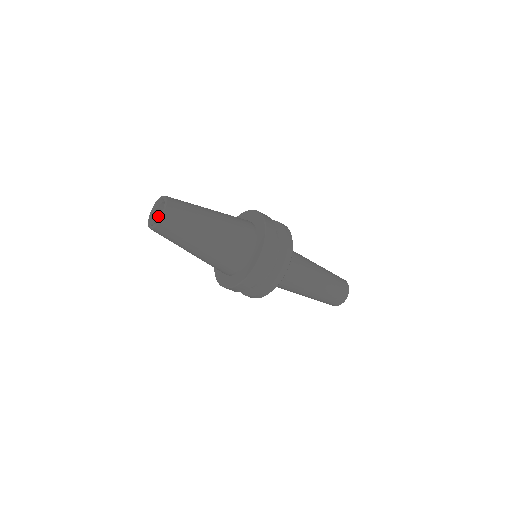
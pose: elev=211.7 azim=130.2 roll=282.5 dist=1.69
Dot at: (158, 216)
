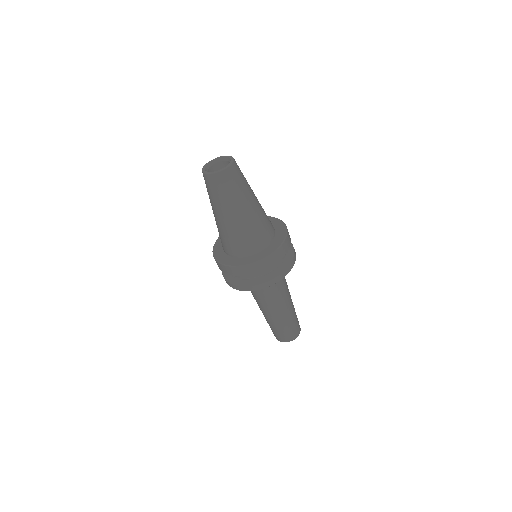
Dot at: (213, 169)
